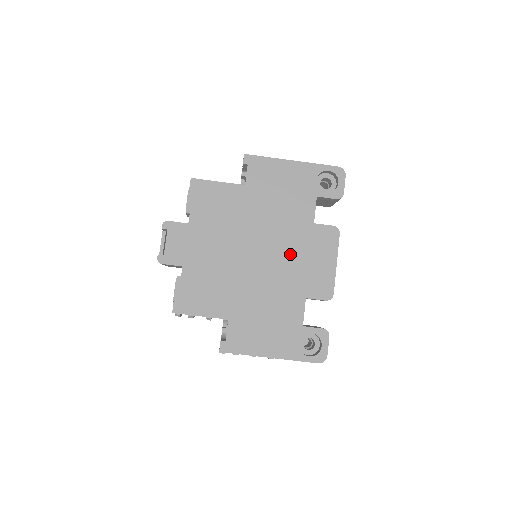
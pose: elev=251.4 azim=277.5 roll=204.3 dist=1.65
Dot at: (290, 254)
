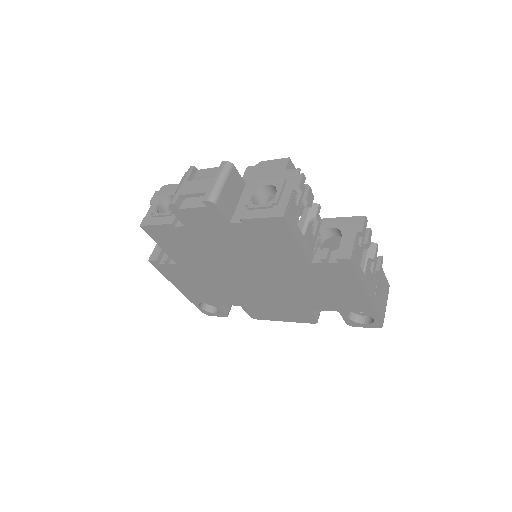
Dot at: (268, 297)
